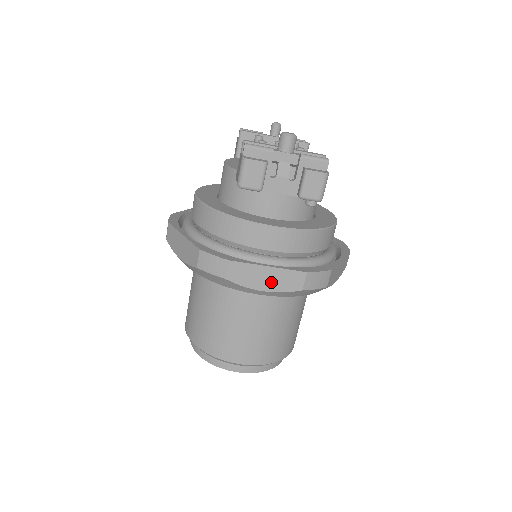
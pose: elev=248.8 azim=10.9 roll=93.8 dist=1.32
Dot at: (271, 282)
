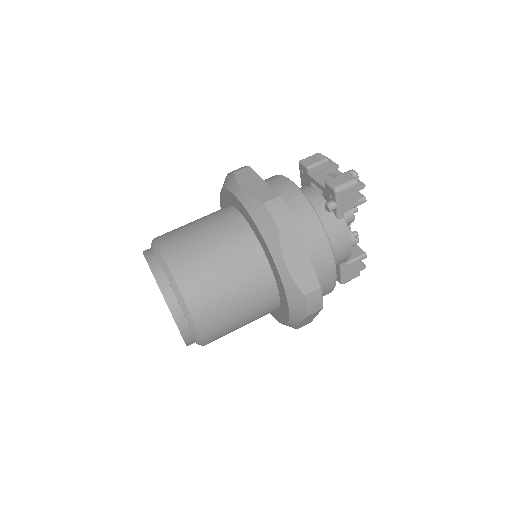
Dot at: (253, 188)
